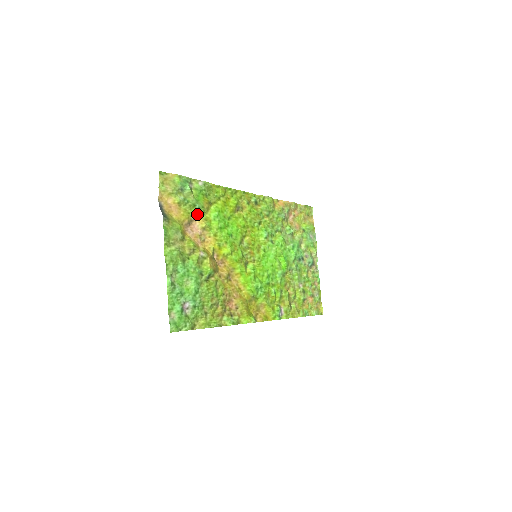
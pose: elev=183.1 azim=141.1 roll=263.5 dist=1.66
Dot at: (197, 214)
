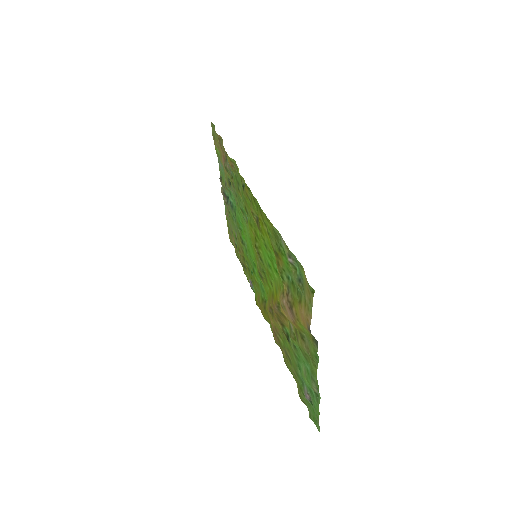
Dot at: (288, 287)
